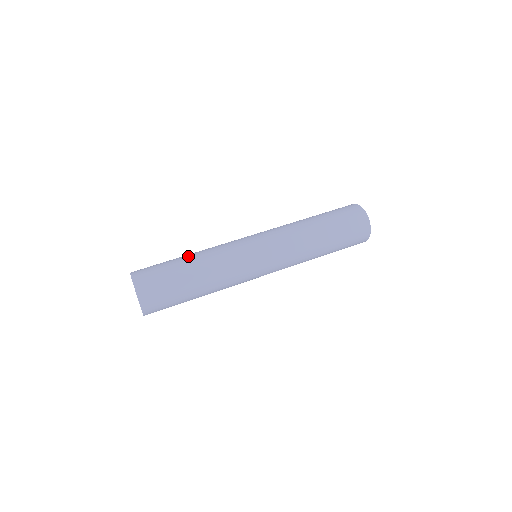
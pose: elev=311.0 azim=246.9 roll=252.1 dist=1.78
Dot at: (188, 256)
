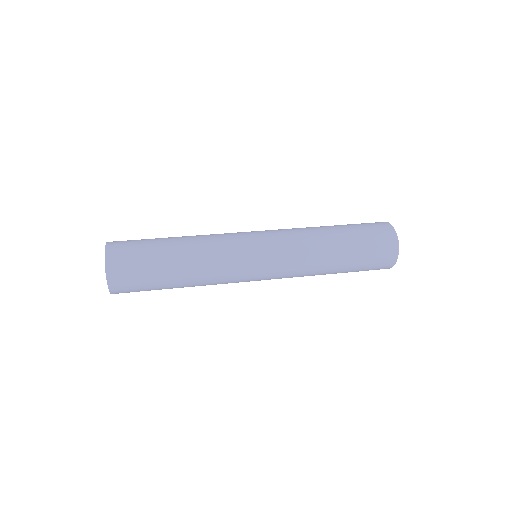
Dot at: occluded
